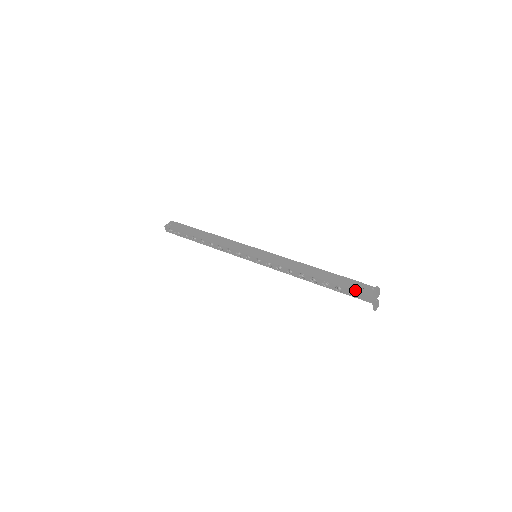
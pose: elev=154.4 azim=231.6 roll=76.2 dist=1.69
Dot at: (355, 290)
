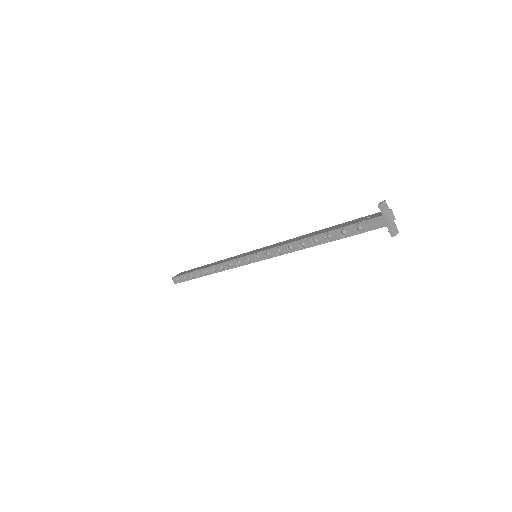
Dot at: (360, 221)
